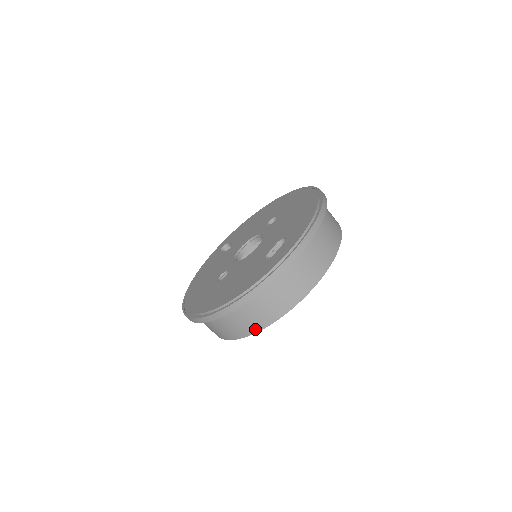
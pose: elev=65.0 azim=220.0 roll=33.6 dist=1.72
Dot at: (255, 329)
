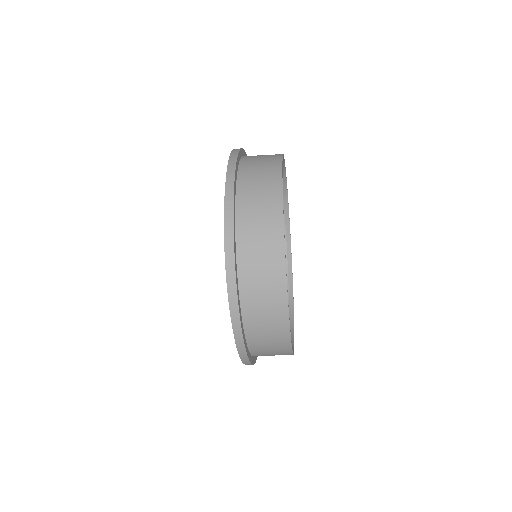
Dot at: occluded
